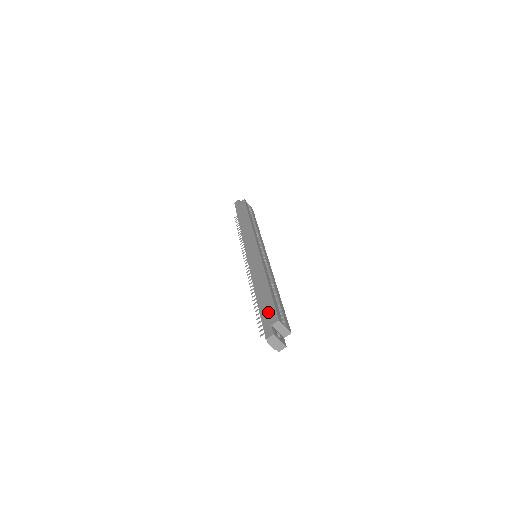
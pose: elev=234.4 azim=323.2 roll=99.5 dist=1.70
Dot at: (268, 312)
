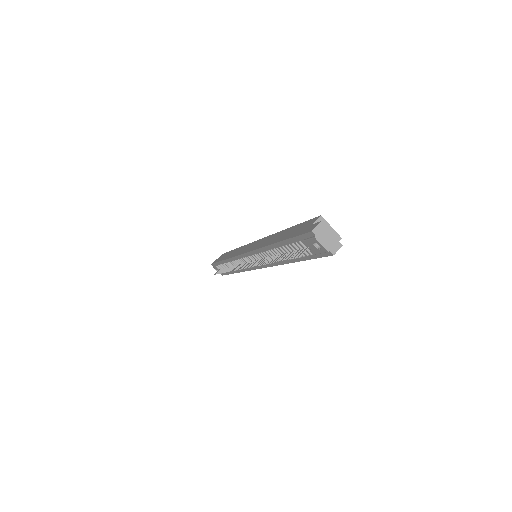
Dot at: (300, 228)
